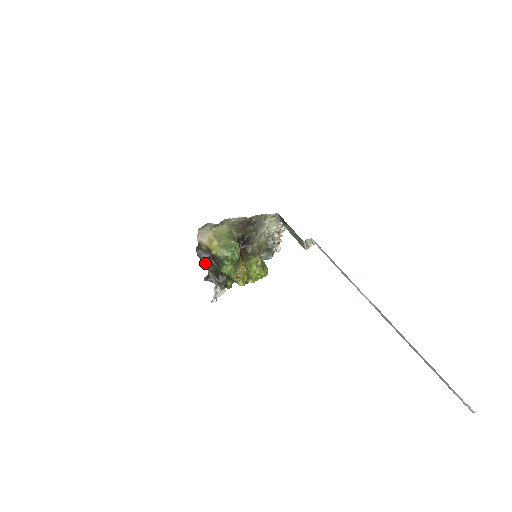
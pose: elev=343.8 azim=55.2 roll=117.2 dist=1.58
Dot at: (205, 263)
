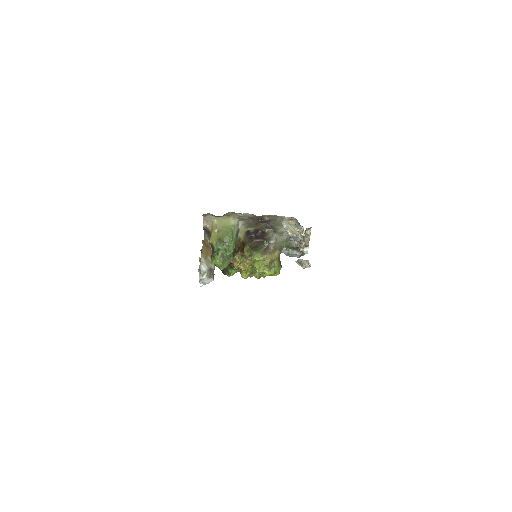
Dot at: occluded
